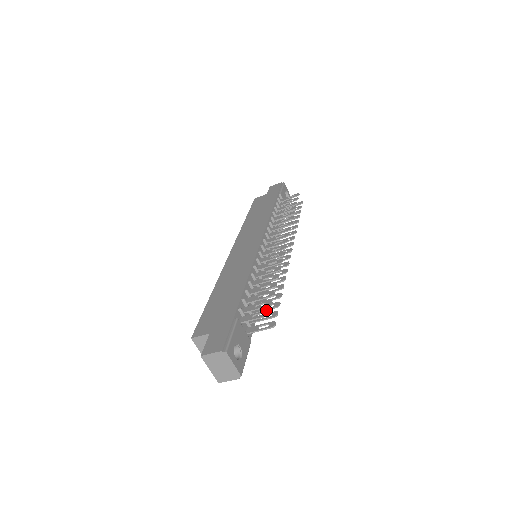
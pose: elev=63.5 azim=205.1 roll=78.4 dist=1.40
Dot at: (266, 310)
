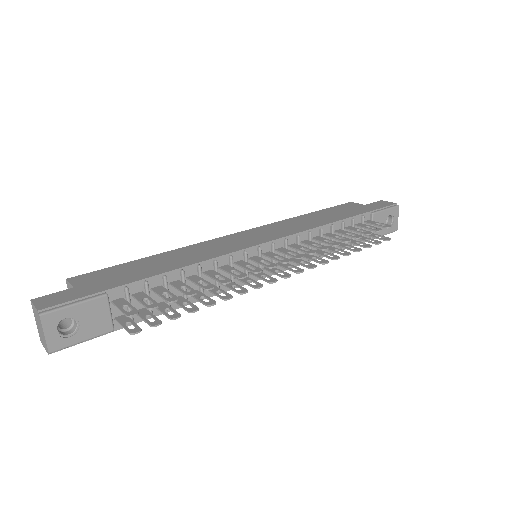
Dot at: (137, 310)
